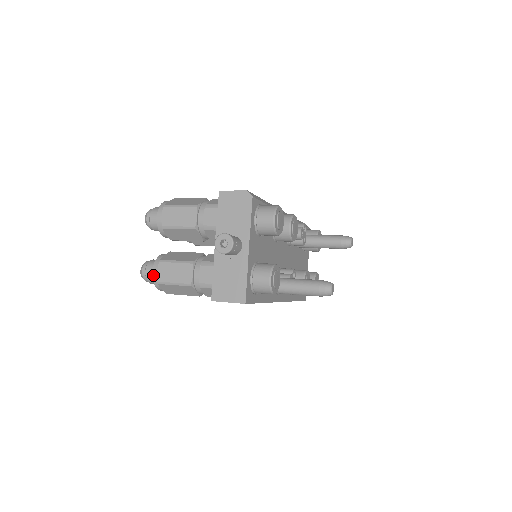
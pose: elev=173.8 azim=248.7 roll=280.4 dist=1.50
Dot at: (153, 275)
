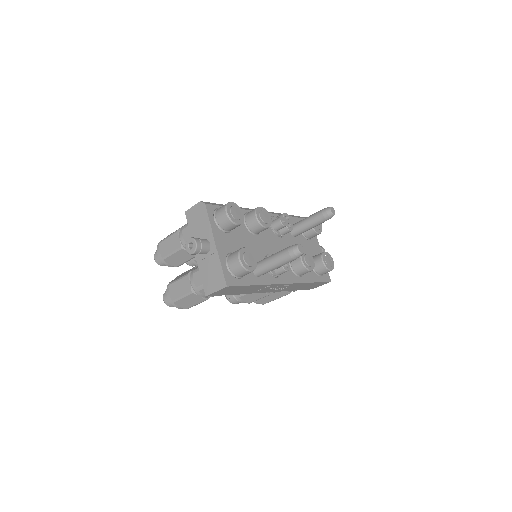
Dot at: (168, 298)
